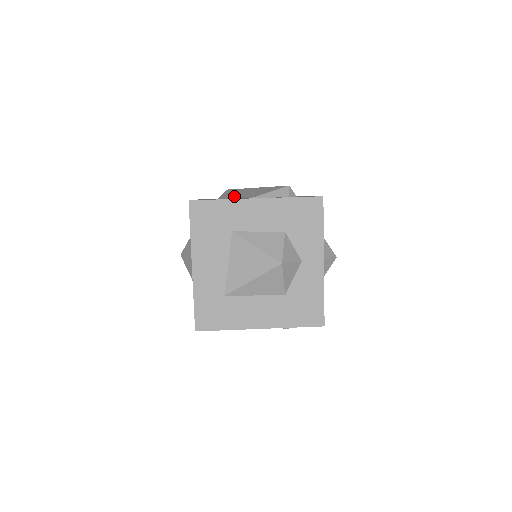
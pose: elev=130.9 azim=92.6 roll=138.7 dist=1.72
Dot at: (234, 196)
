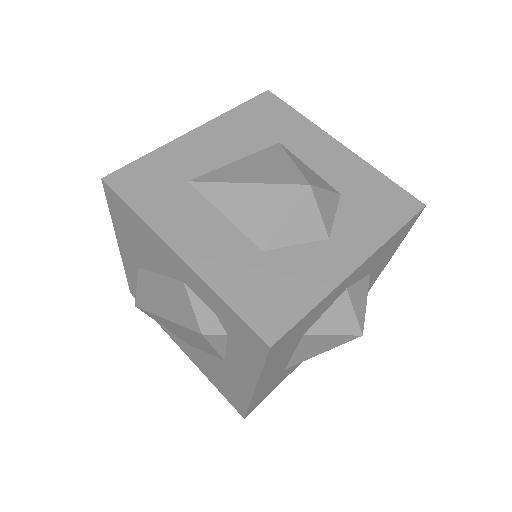
Dot at: occluded
